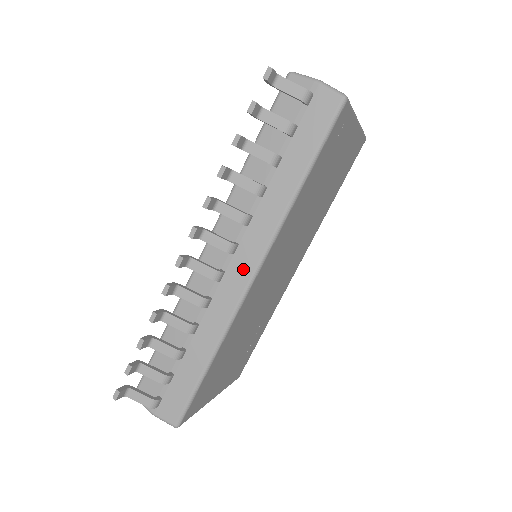
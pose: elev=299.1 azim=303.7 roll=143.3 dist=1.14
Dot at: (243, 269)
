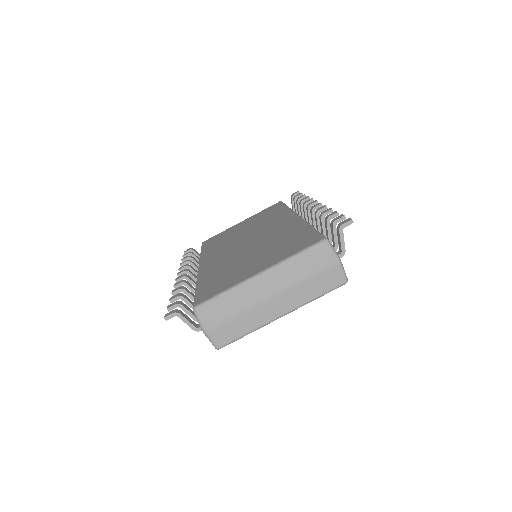
Dot at: occluded
